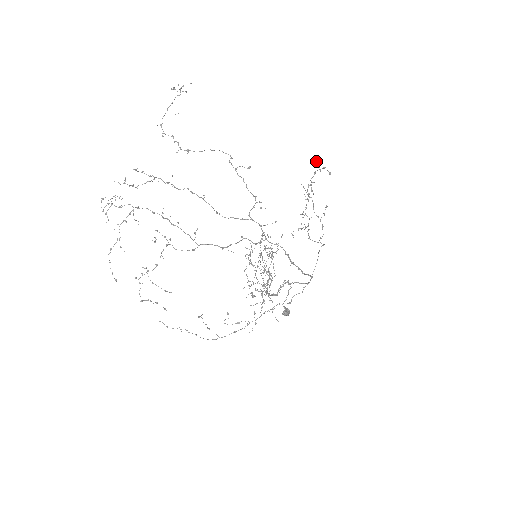
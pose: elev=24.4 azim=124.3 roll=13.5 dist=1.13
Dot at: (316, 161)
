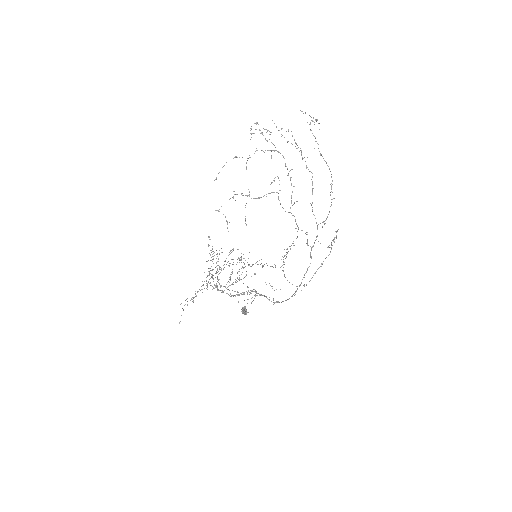
Dot at: occluded
